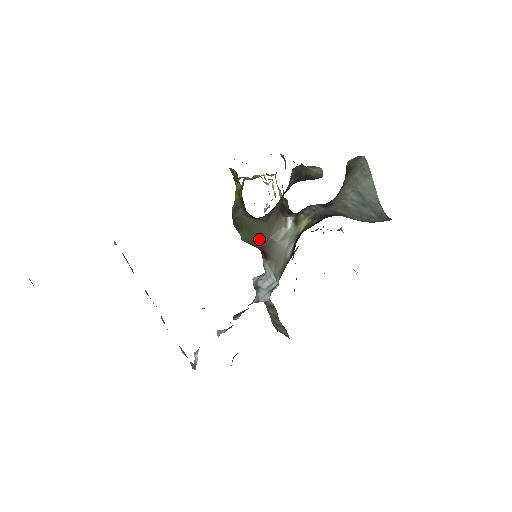
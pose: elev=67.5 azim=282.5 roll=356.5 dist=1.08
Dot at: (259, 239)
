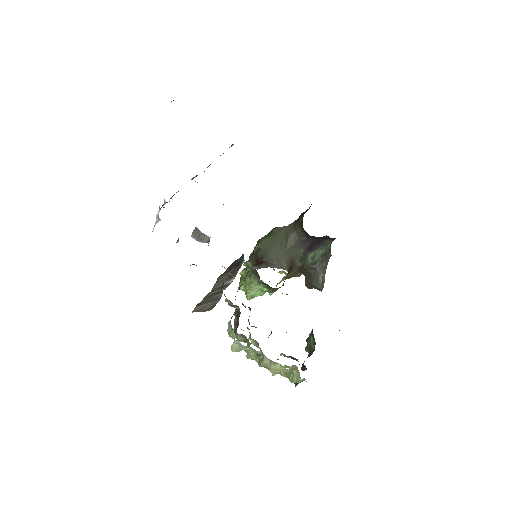
Dot at: (271, 251)
